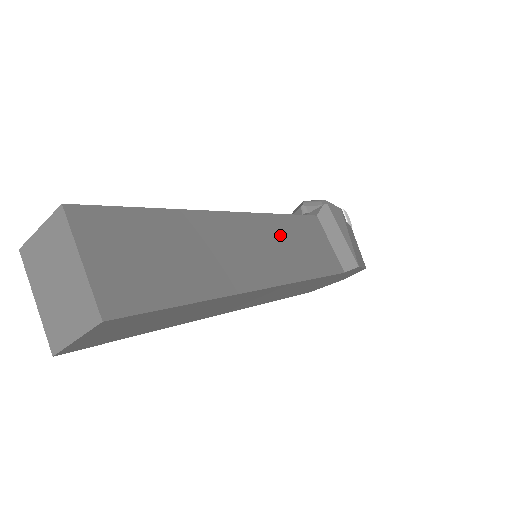
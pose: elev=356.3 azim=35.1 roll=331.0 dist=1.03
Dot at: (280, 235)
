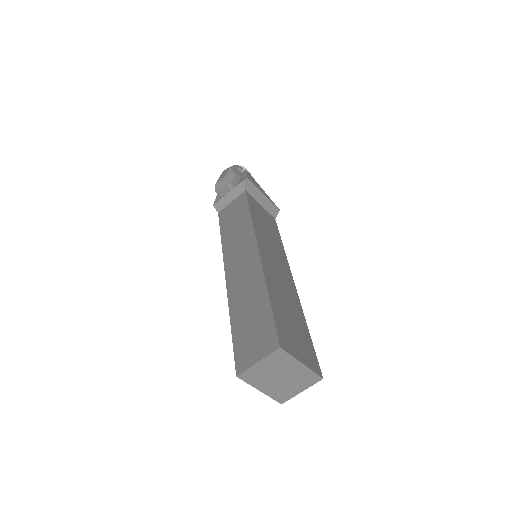
Dot at: (264, 235)
